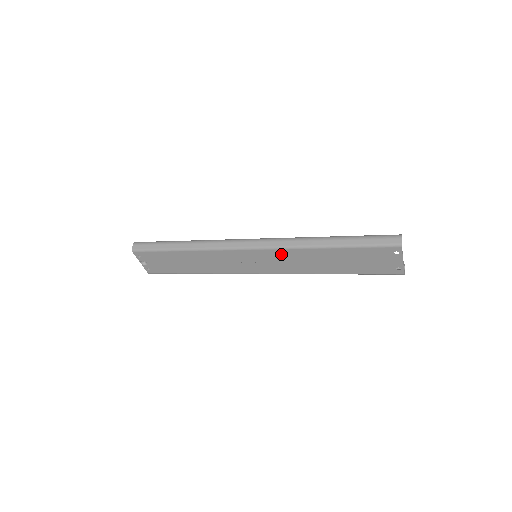
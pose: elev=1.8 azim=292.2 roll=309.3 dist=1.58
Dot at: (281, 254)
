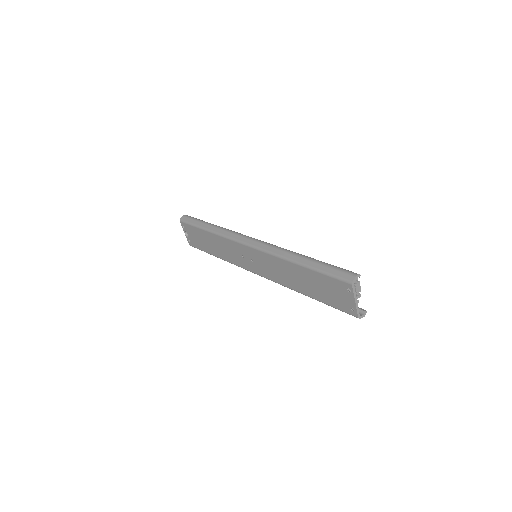
Dot at: (267, 258)
